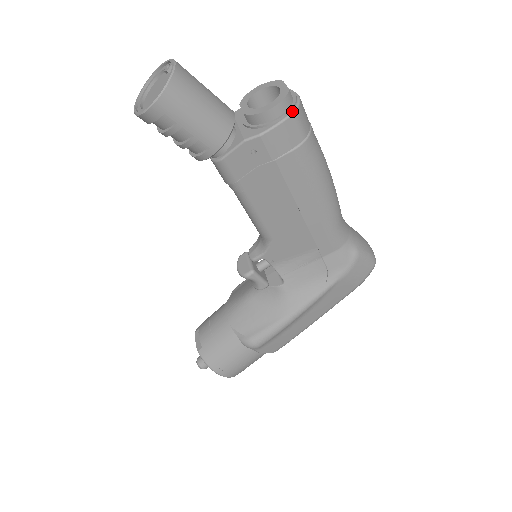
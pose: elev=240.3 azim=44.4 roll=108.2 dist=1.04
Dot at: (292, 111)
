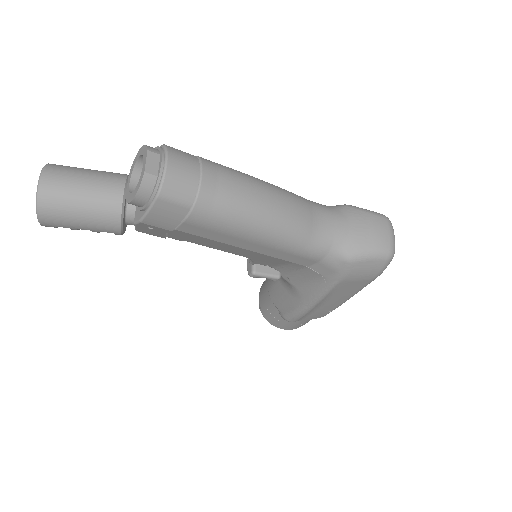
Dot at: (155, 195)
